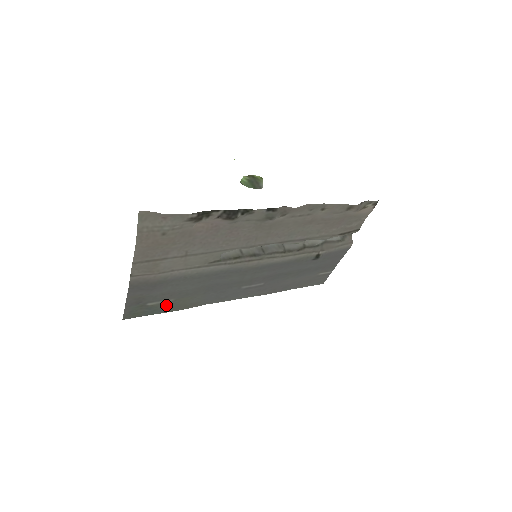
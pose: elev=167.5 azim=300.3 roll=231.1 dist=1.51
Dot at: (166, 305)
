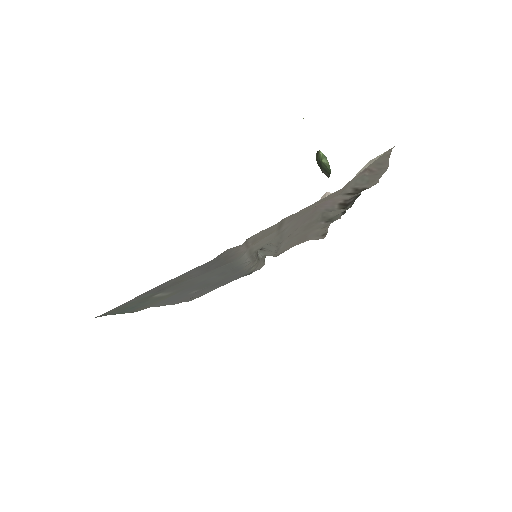
Dot at: (151, 300)
